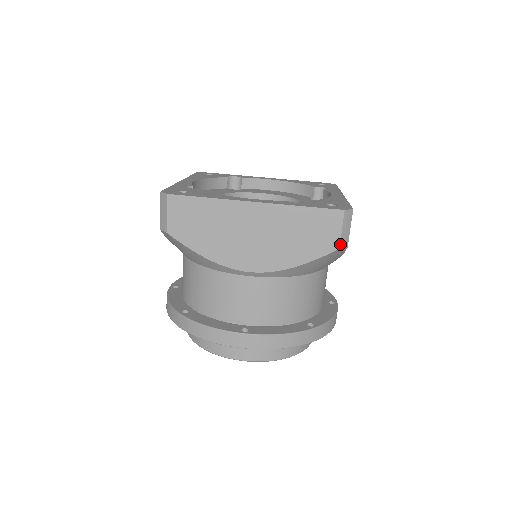
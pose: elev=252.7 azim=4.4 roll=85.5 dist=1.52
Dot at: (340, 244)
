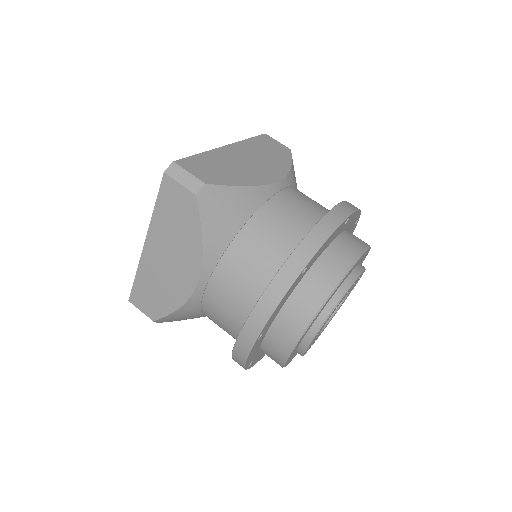
Dot at: (192, 192)
